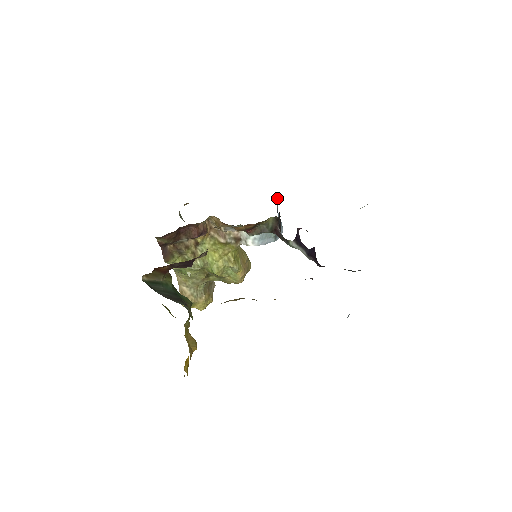
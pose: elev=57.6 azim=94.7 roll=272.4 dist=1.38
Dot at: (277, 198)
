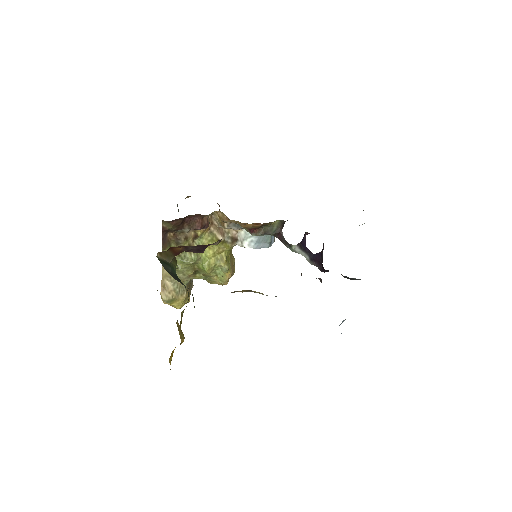
Dot at: occluded
